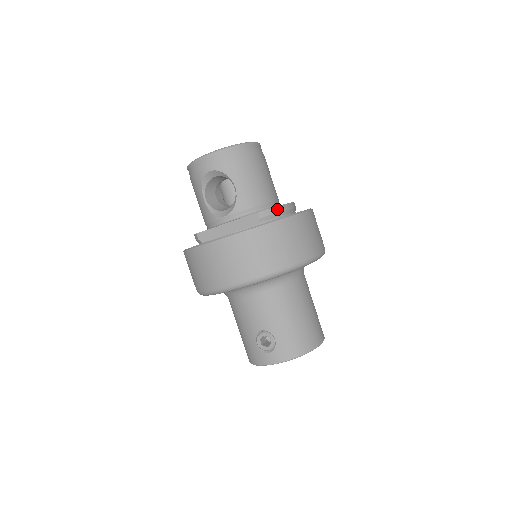
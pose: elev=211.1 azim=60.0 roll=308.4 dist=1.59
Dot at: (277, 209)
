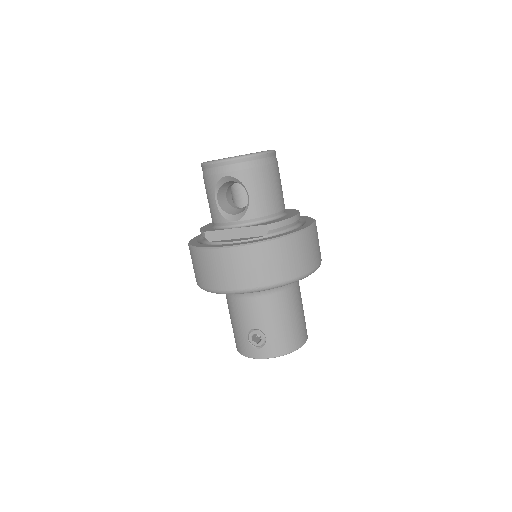
Dot at: (285, 222)
